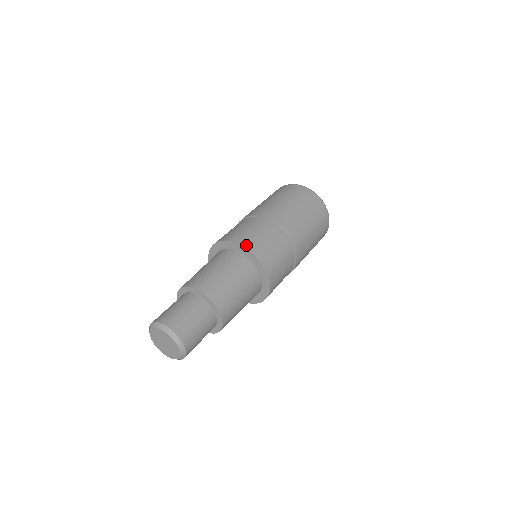
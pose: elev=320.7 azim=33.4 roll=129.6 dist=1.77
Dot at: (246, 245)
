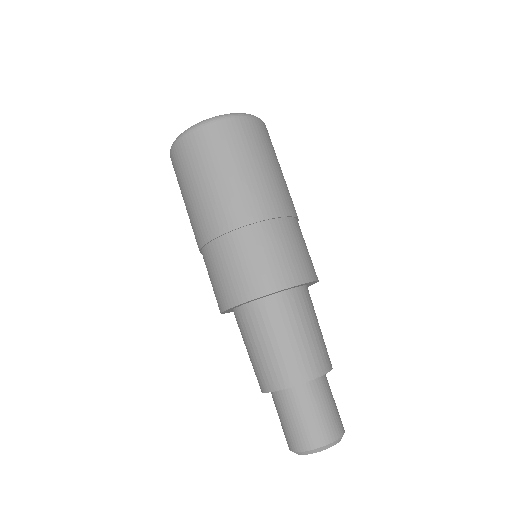
Dot at: (313, 277)
